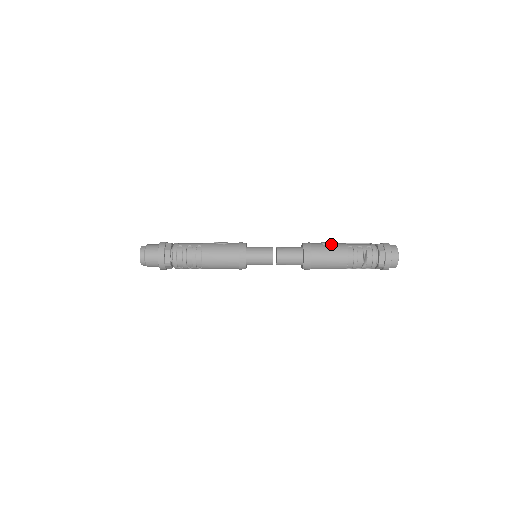
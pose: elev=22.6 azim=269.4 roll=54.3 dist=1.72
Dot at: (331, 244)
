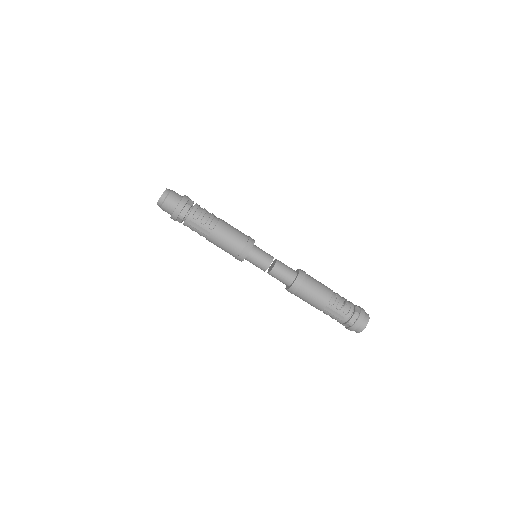
Dot at: occluded
